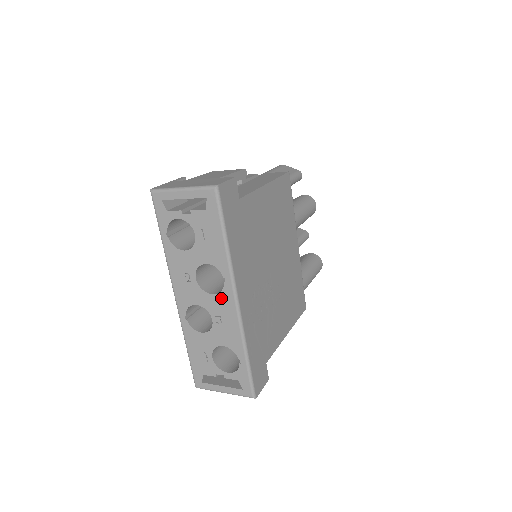
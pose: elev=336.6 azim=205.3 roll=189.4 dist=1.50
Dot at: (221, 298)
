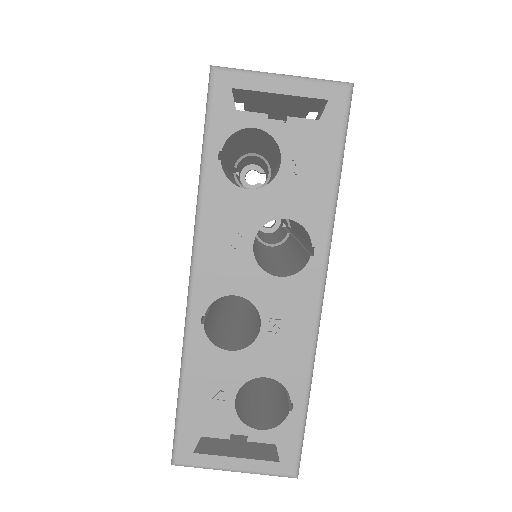
Dot at: (294, 285)
